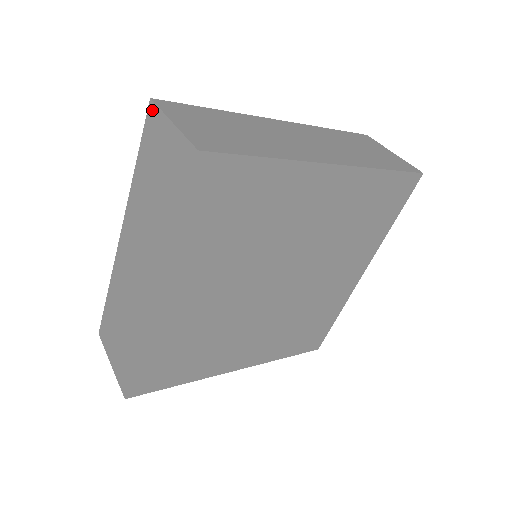
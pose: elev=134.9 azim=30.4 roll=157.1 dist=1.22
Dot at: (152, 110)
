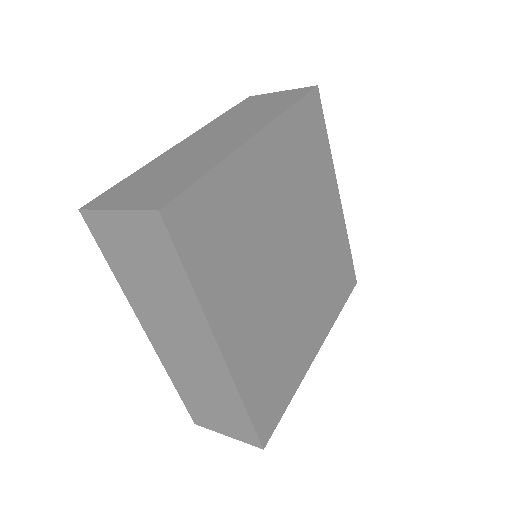
Dot at: (253, 97)
